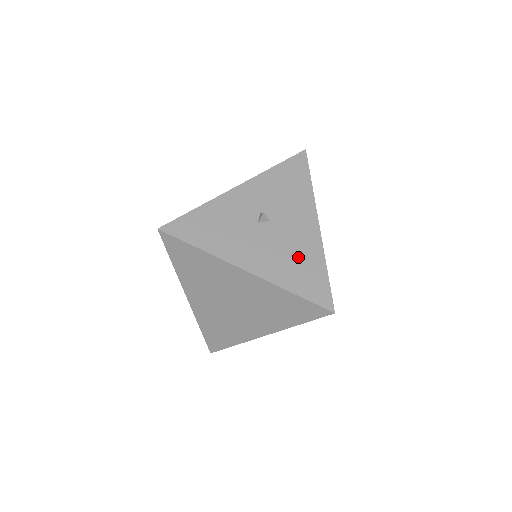
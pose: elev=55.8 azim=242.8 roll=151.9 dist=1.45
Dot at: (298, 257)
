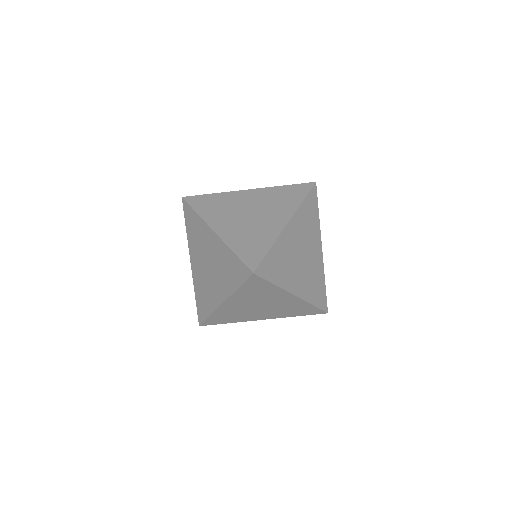
Dot at: occluded
